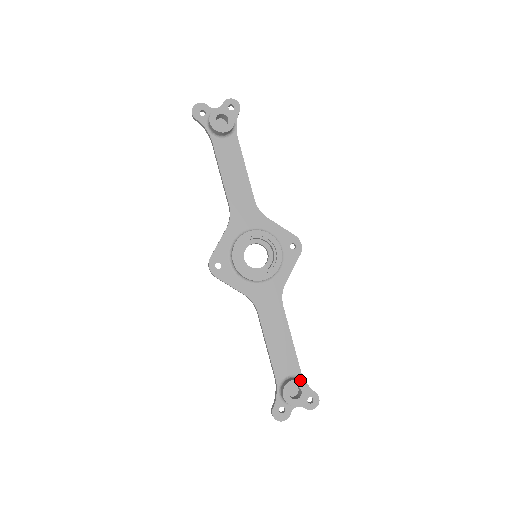
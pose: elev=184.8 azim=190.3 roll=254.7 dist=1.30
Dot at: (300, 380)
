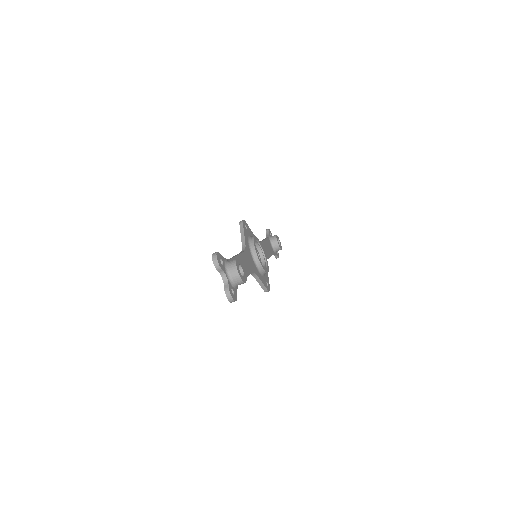
Dot at: occluded
